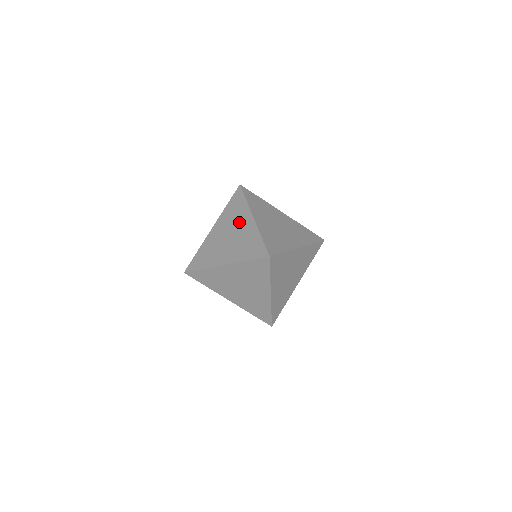
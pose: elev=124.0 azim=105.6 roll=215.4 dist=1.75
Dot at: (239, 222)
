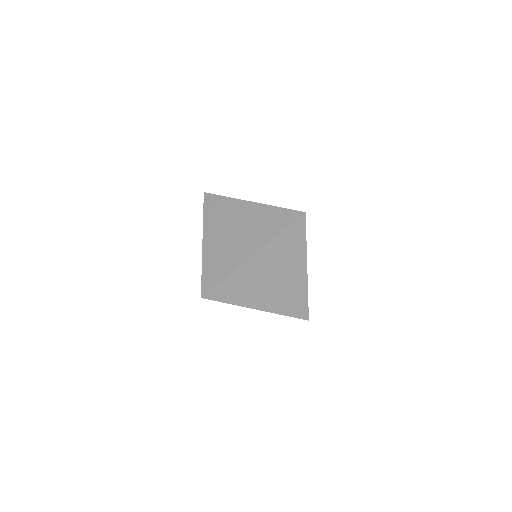
Dot at: (236, 215)
